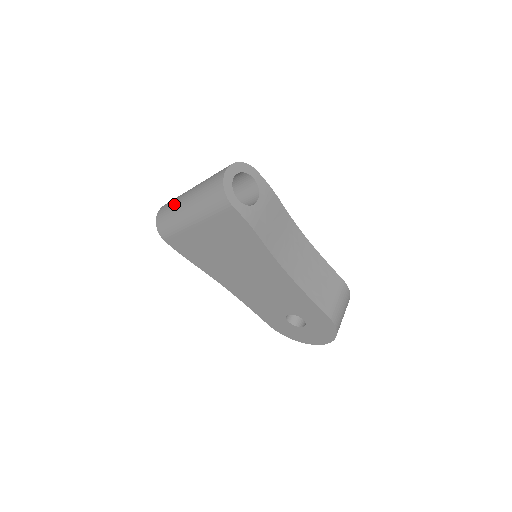
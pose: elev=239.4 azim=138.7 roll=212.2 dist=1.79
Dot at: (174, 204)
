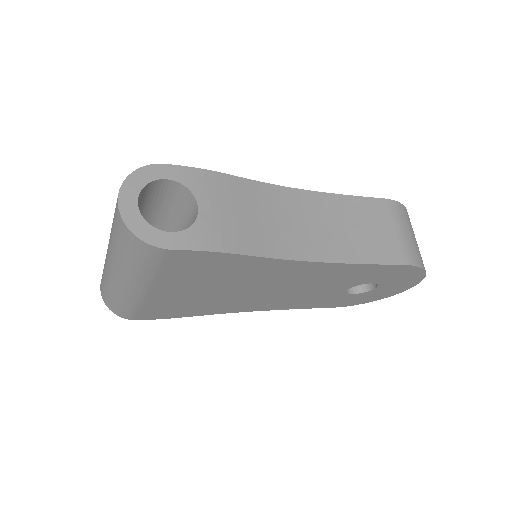
Dot at: (105, 279)
